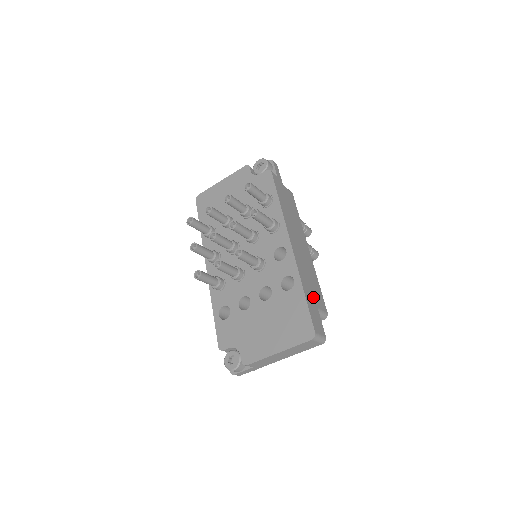
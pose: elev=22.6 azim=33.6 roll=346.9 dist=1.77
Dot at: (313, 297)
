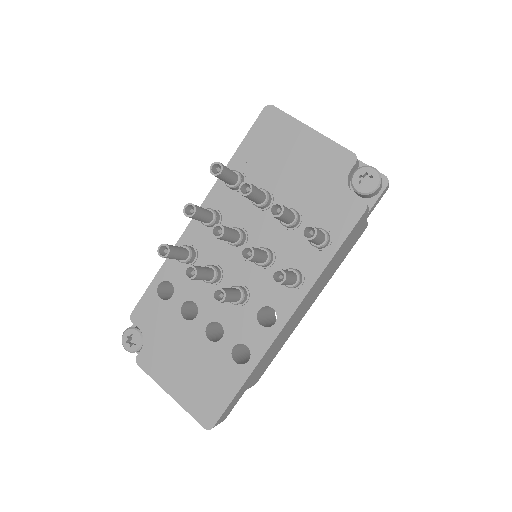
Dot at: (252, 379)
